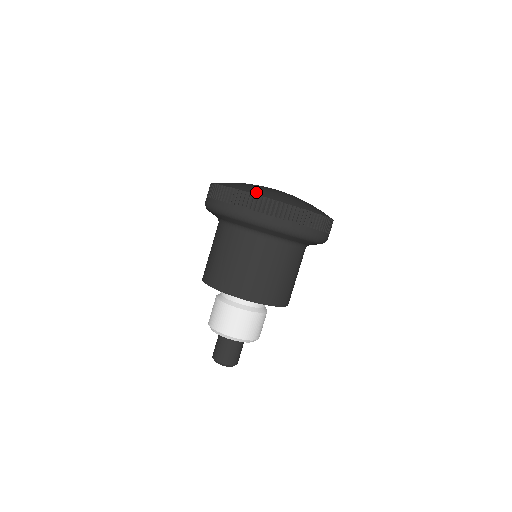
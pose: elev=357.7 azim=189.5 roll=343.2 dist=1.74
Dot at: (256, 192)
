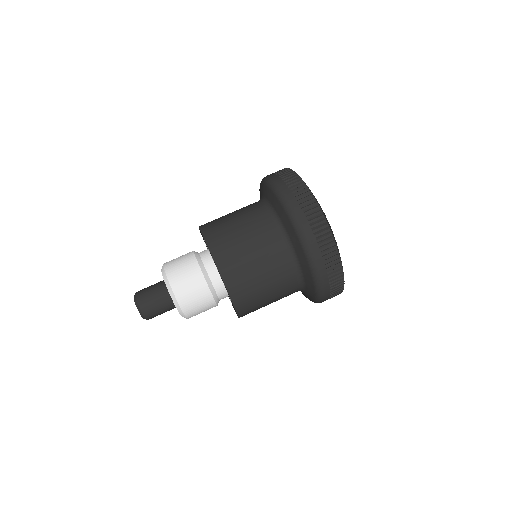
Dot at: occluded
